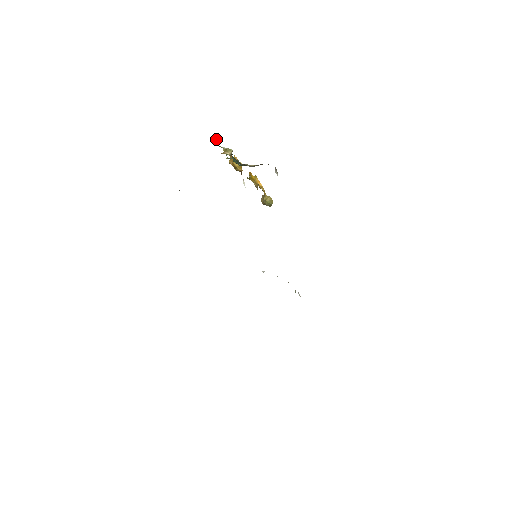
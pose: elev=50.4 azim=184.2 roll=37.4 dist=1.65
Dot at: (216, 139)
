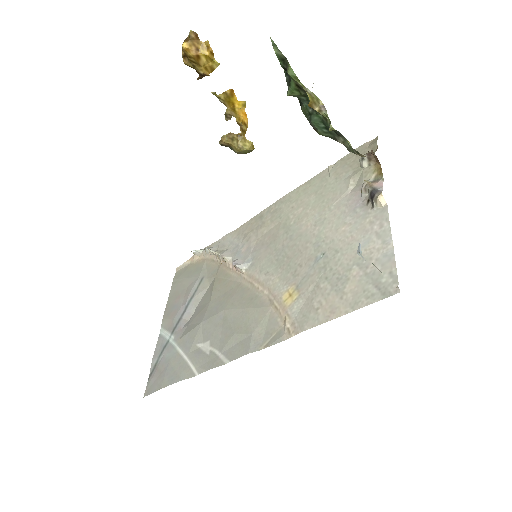
Dot at: (278, 50)
